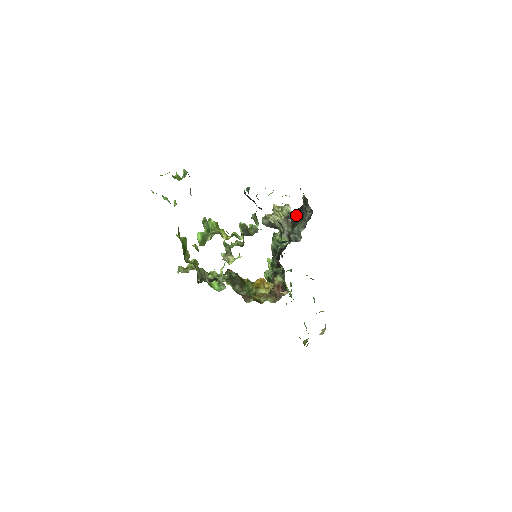
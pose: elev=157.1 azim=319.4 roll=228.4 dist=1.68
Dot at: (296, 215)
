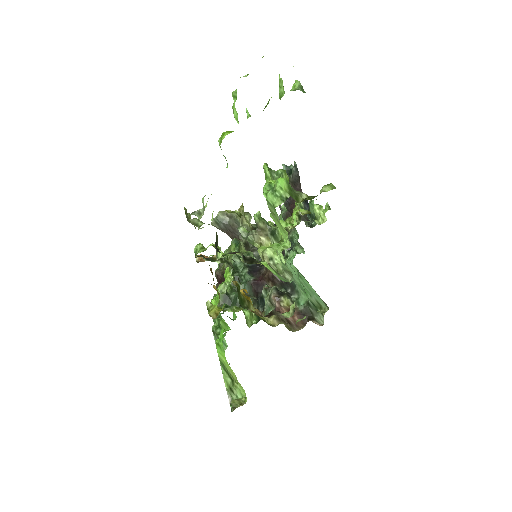
Dot at: occluded
